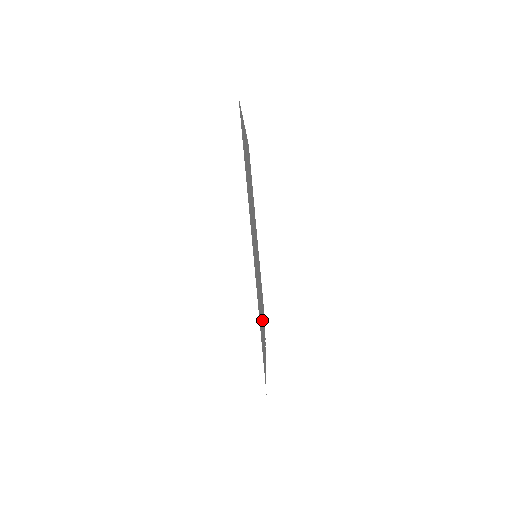
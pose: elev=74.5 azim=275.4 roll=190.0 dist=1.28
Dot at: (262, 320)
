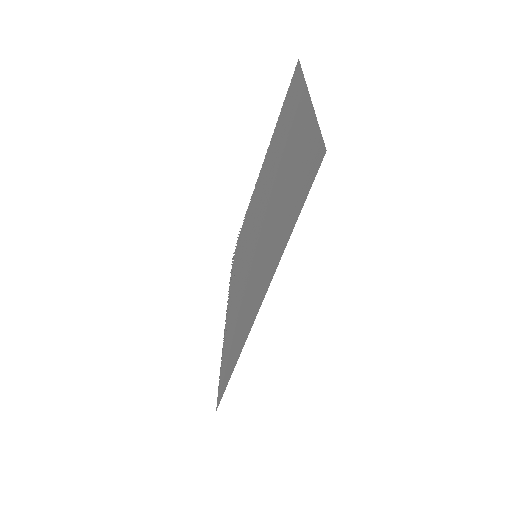
Dot at: (235, 300)
